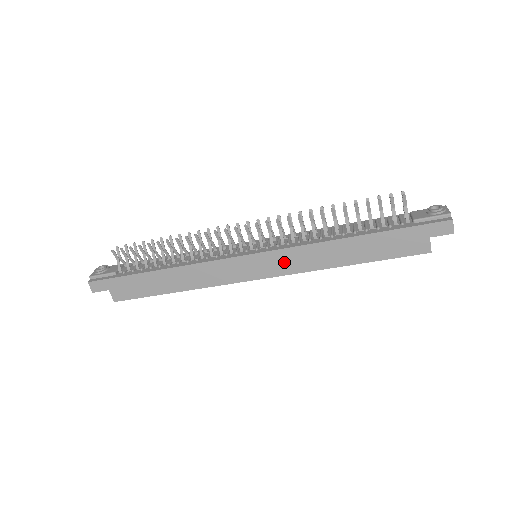
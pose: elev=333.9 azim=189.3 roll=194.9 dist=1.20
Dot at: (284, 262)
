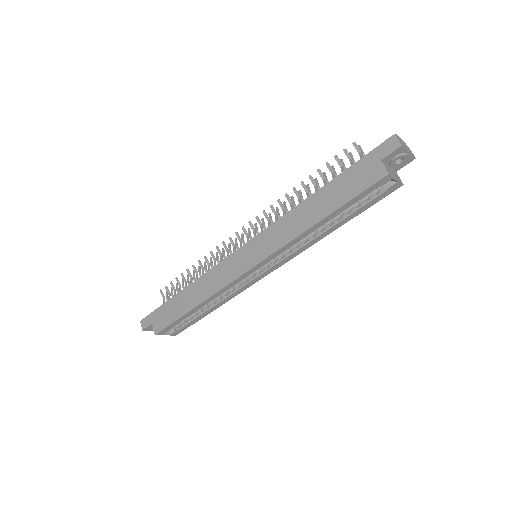
Dot at: (268, 242)
